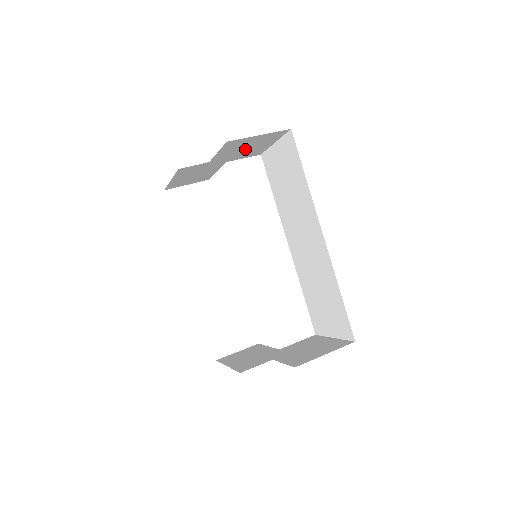
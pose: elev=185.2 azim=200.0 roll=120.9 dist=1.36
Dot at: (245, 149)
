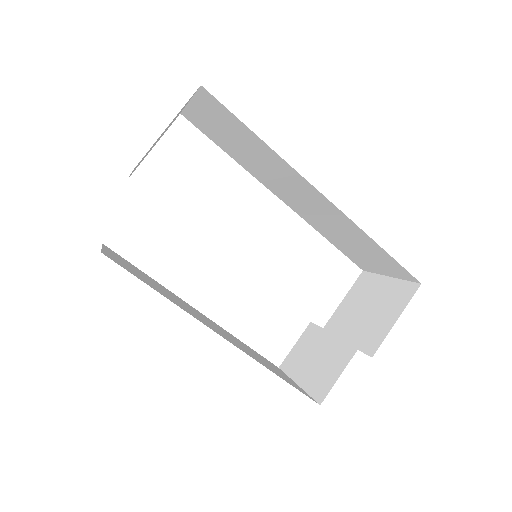
Dot at: (159, 138)
